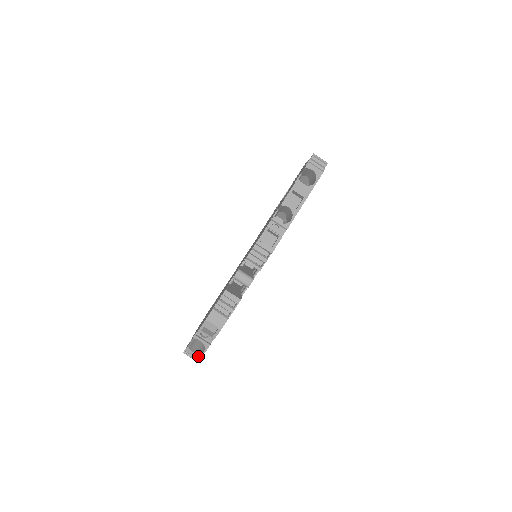
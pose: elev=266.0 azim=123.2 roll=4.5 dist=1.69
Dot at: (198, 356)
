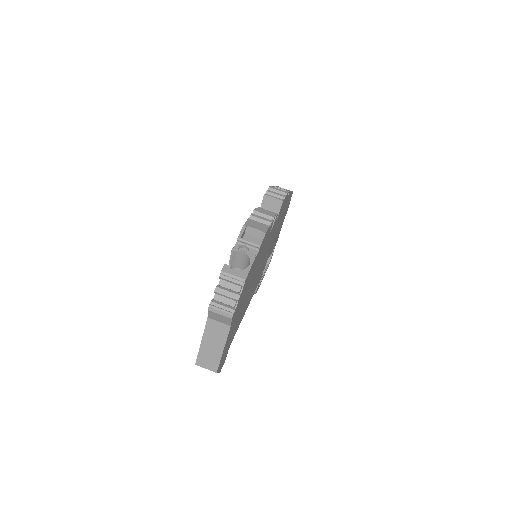
Dot at: (242, 274)
